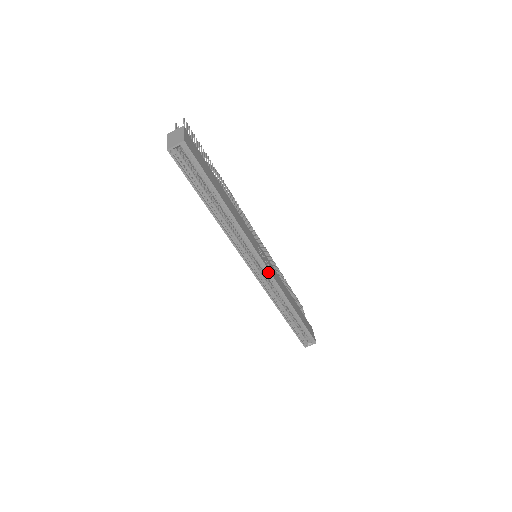
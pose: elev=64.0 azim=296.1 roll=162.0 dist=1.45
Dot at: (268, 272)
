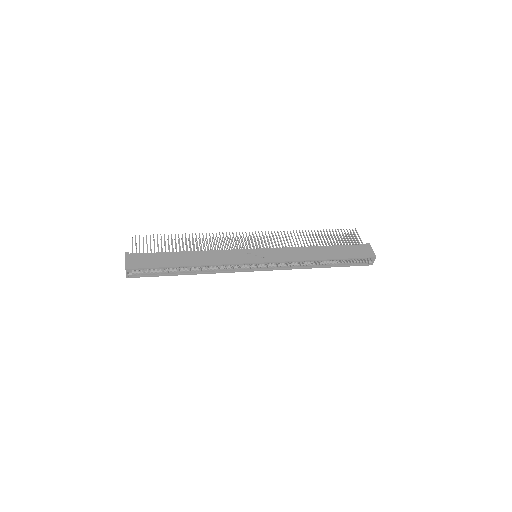
Dot at: (269, 262)
